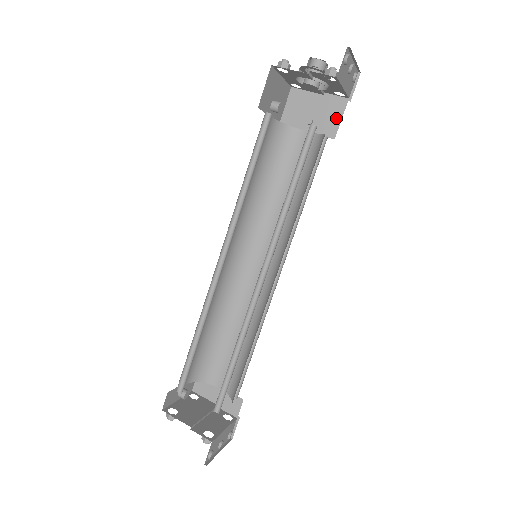
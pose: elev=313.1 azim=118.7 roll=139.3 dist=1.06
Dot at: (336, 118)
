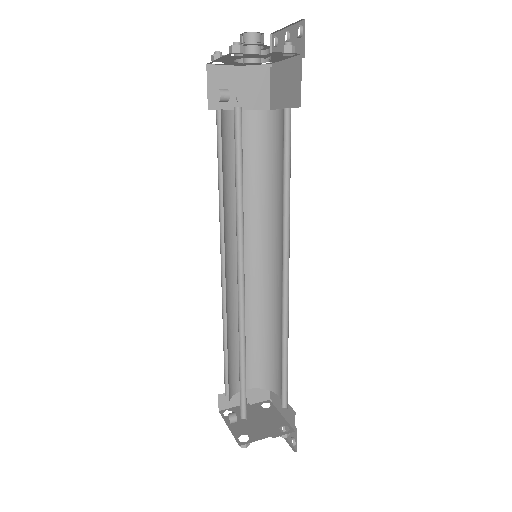
Dot at: (264, 88)
